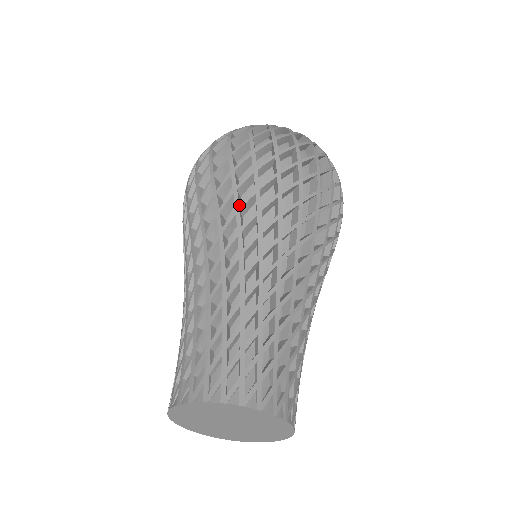
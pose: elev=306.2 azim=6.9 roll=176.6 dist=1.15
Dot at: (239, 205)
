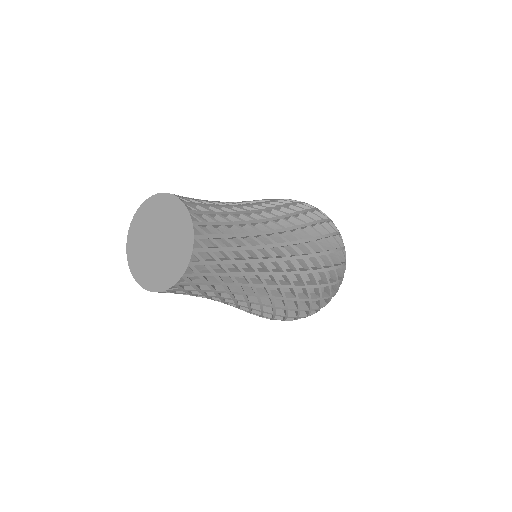
Dot at: occluded
